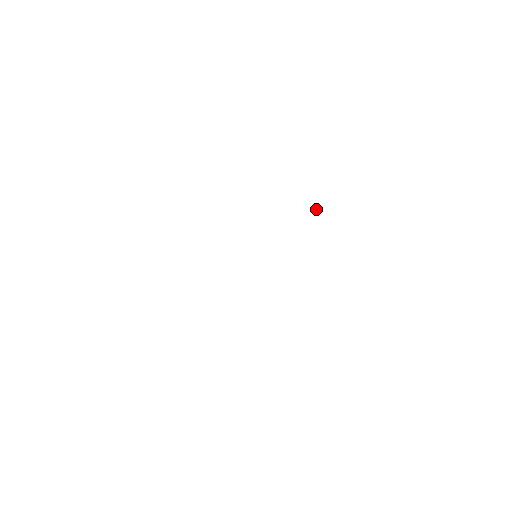
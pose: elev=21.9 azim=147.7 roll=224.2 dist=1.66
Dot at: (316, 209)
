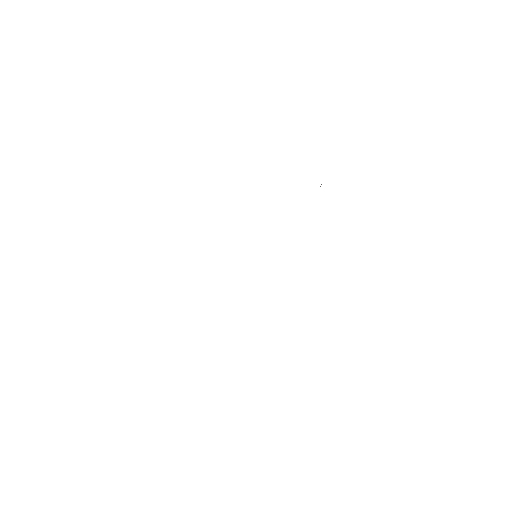
Dot at: occluded
